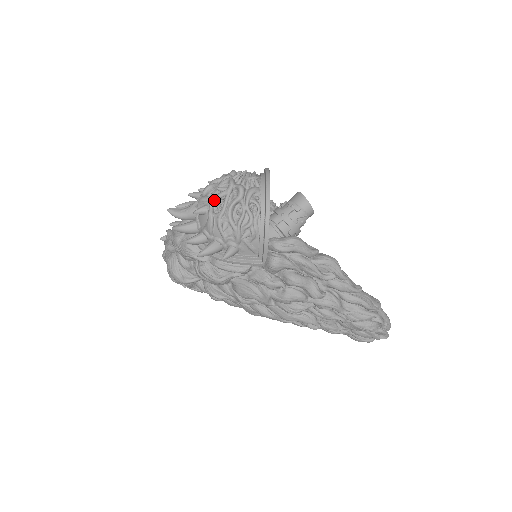
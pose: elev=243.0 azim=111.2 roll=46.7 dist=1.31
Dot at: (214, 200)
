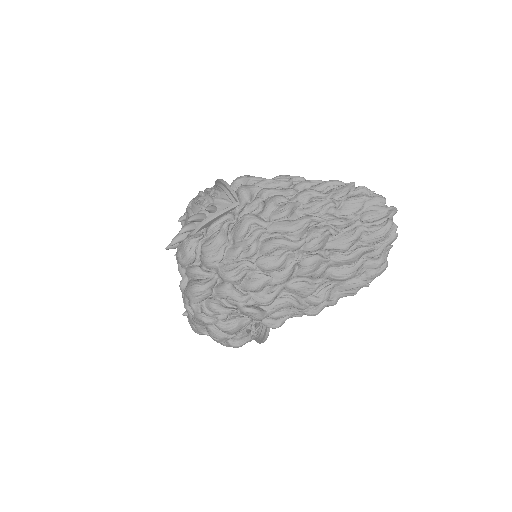
Dot at: occluded
